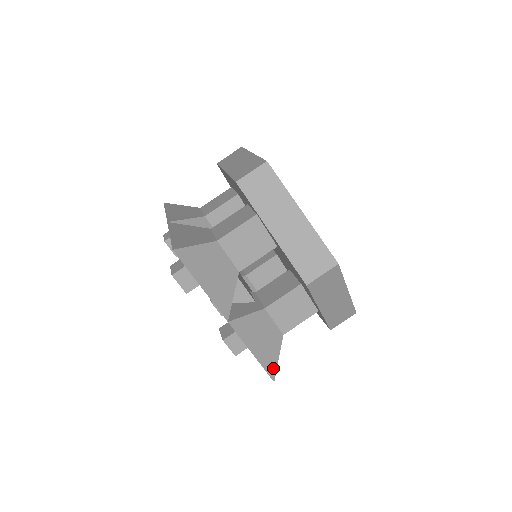
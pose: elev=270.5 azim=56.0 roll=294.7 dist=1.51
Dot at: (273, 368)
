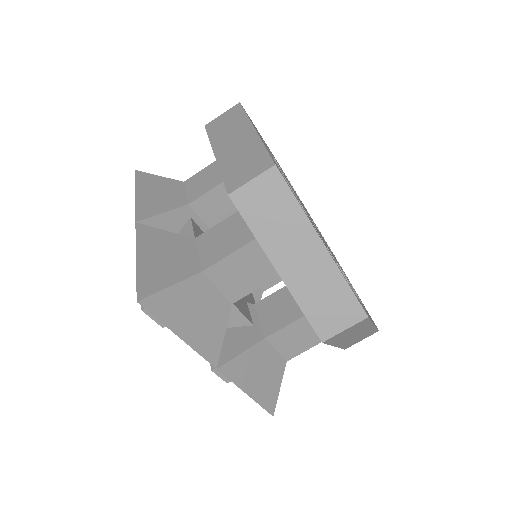
Dot at: (272, 402)
